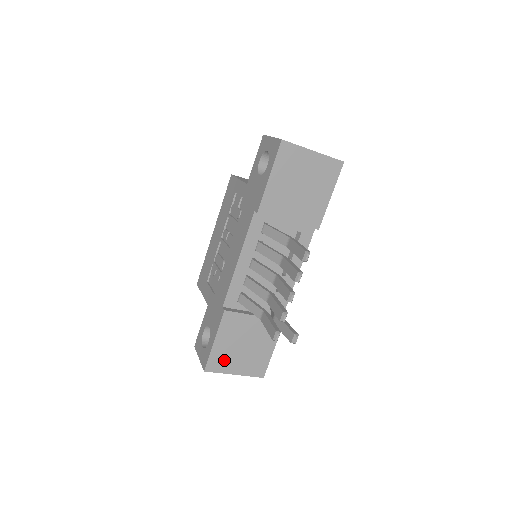
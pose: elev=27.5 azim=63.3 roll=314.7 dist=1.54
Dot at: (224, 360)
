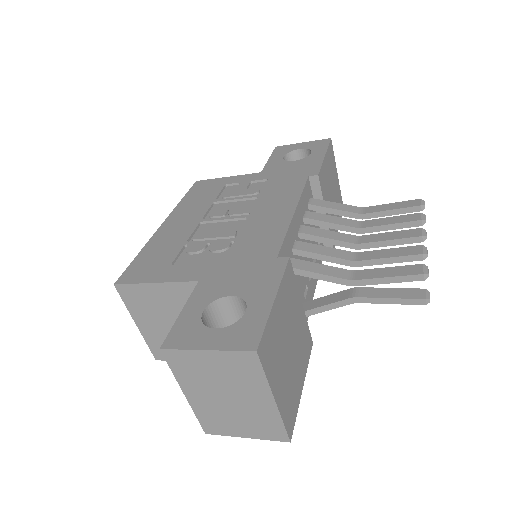
Dot at: (274, 352)
